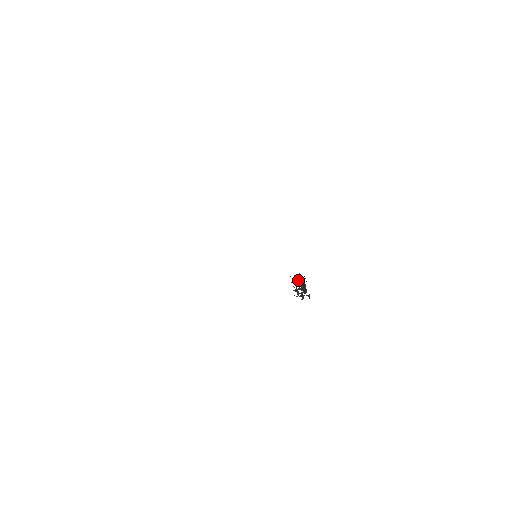
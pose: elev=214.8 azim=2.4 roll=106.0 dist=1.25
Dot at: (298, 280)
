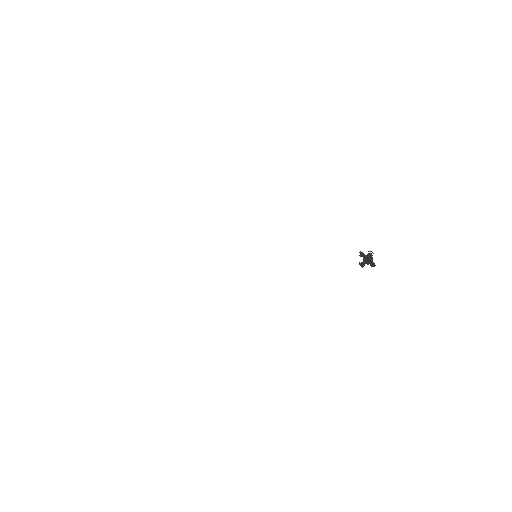
Dot at: (370, 254)
